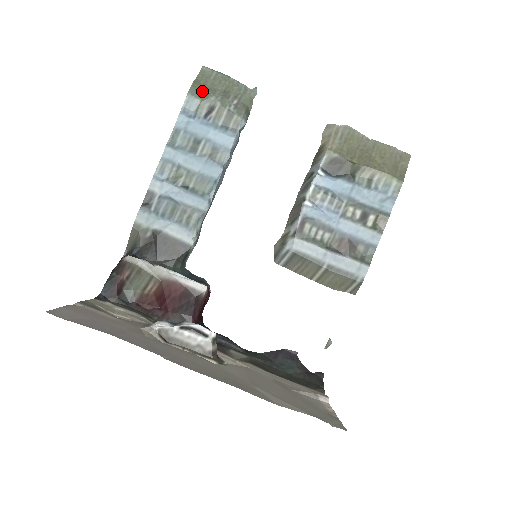
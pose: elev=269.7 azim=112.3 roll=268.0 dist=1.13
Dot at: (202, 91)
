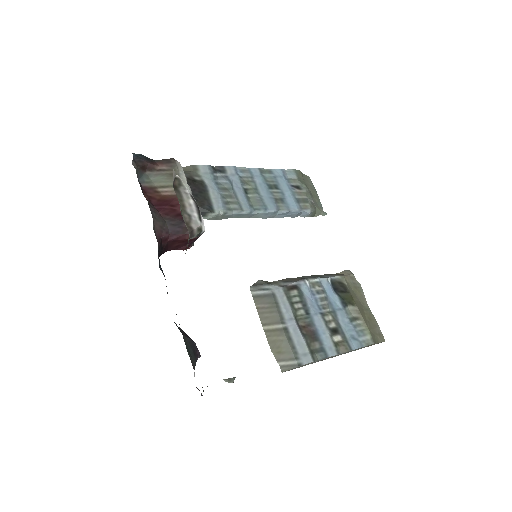
Dot at: (301, 179)
